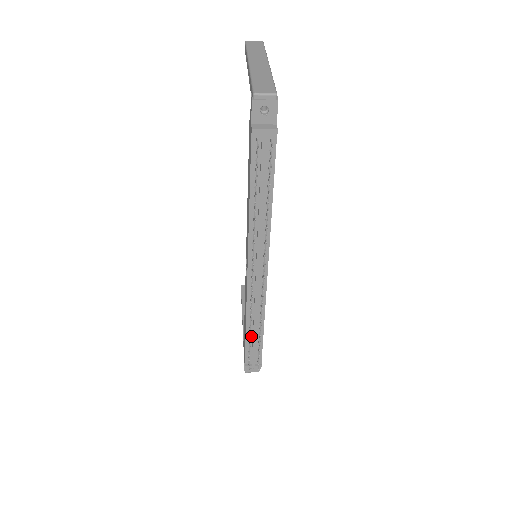
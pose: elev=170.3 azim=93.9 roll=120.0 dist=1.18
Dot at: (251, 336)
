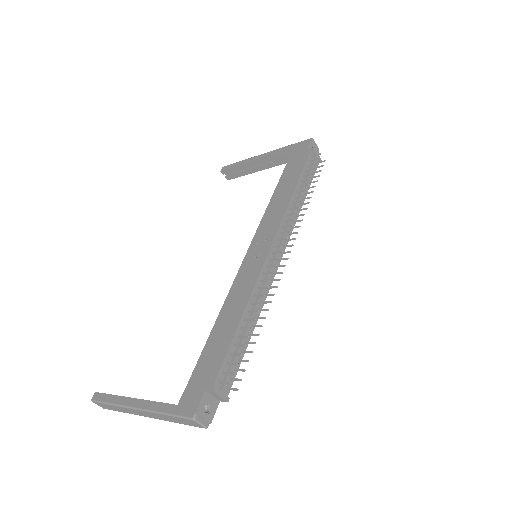
Dot at: (239, 335)
